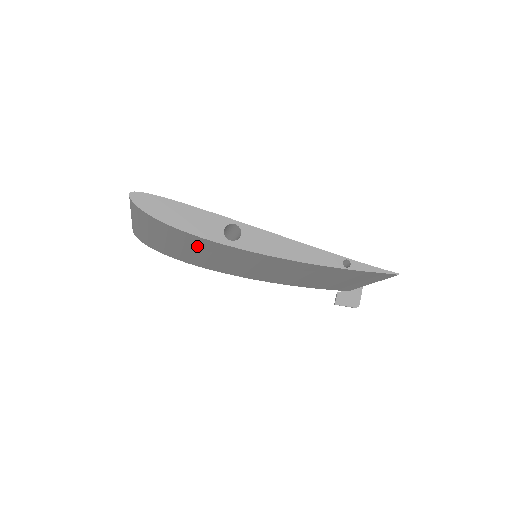
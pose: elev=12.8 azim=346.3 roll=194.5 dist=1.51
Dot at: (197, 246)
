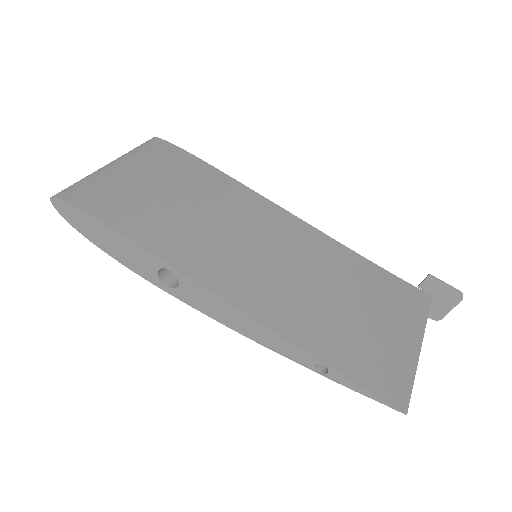
Dot at: occluded
